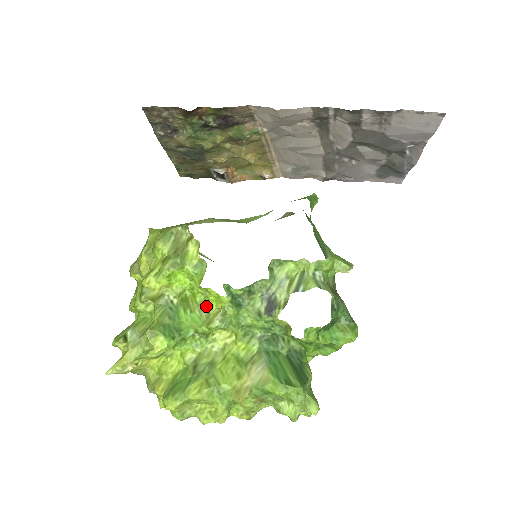
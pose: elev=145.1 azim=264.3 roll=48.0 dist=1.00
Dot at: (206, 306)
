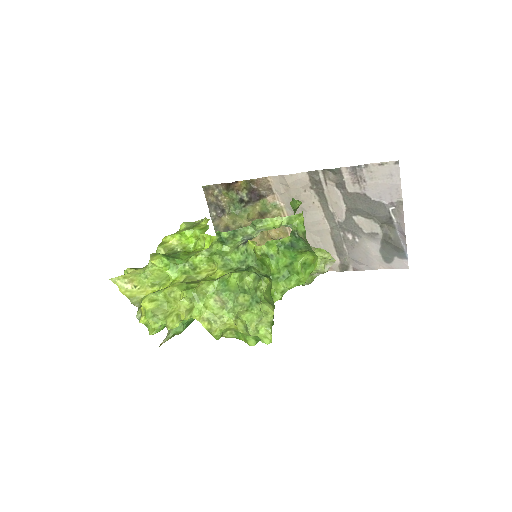
Dot at: (201, 250)
